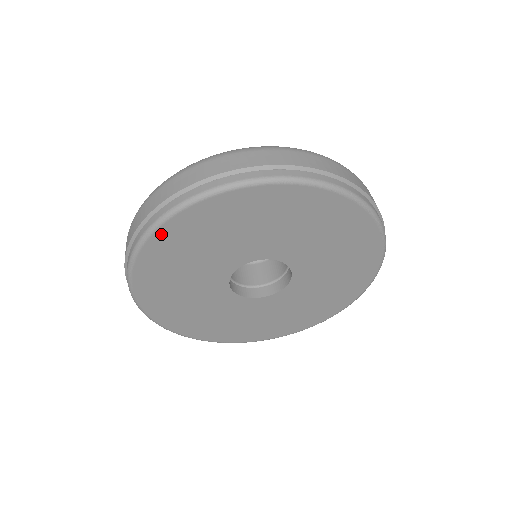
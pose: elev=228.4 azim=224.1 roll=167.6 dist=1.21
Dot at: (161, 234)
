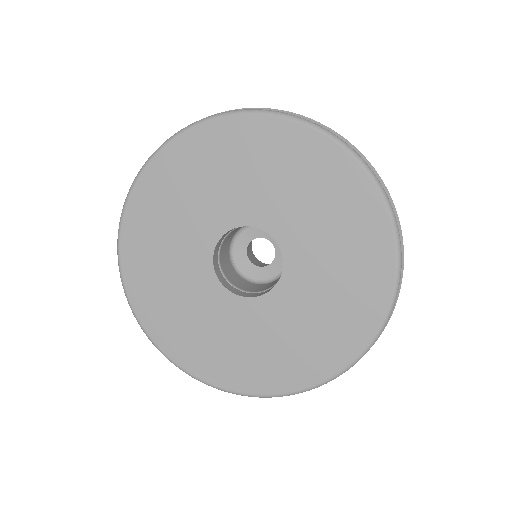
Dot at: (150, 172)
